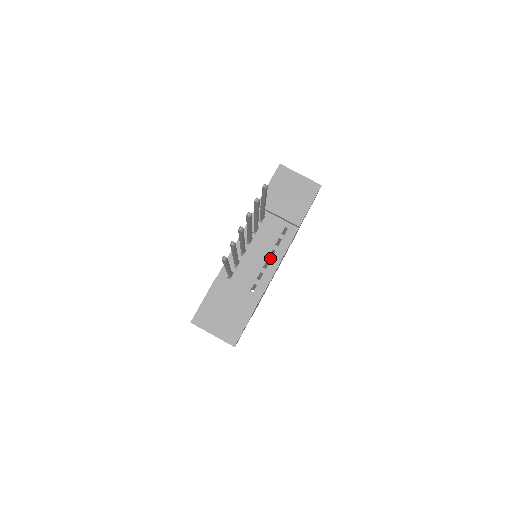
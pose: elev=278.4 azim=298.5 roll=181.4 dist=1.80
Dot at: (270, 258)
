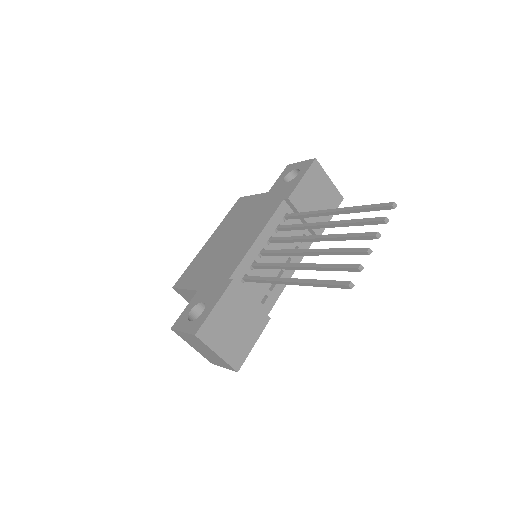
Dot at: occluded
